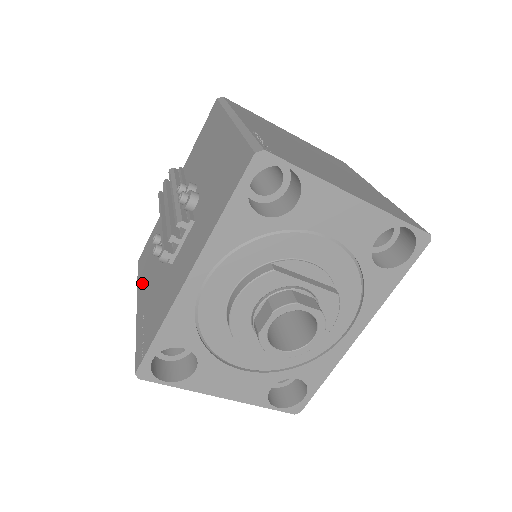
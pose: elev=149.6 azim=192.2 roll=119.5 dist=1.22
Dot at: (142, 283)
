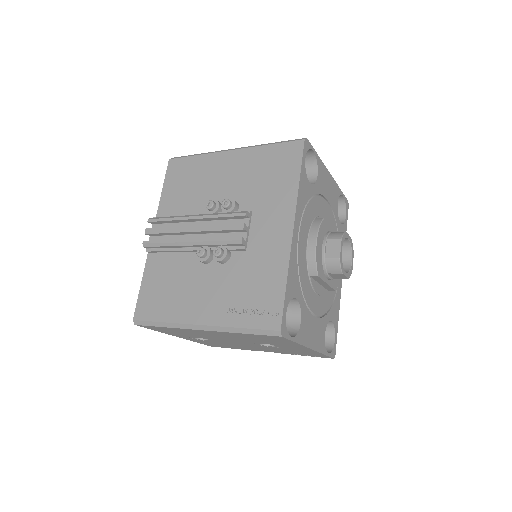
Dot at: (184, 310)
